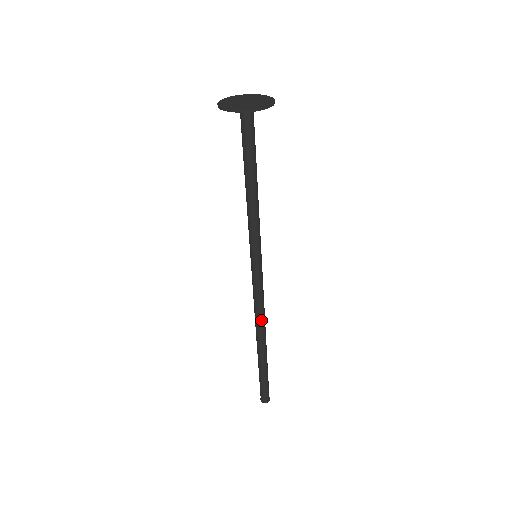
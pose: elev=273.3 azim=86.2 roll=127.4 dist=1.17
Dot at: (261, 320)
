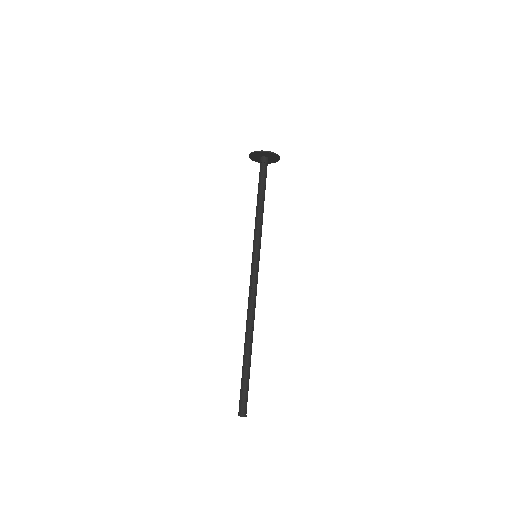
Dot at: (252, 313)
